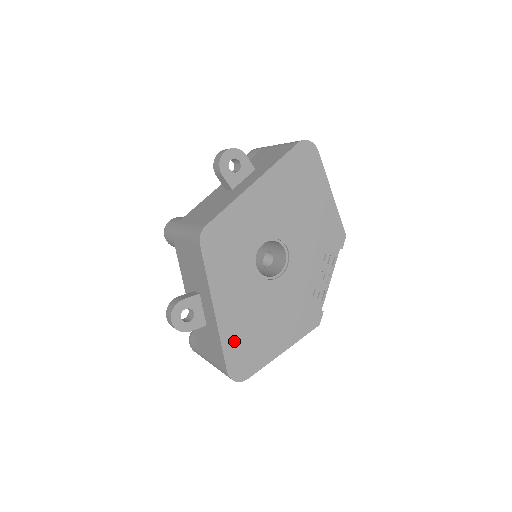
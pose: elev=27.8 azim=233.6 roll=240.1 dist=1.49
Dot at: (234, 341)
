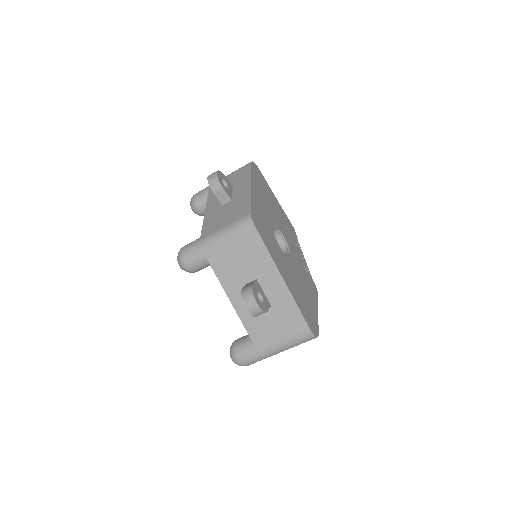
Dot at: (300, 303)
